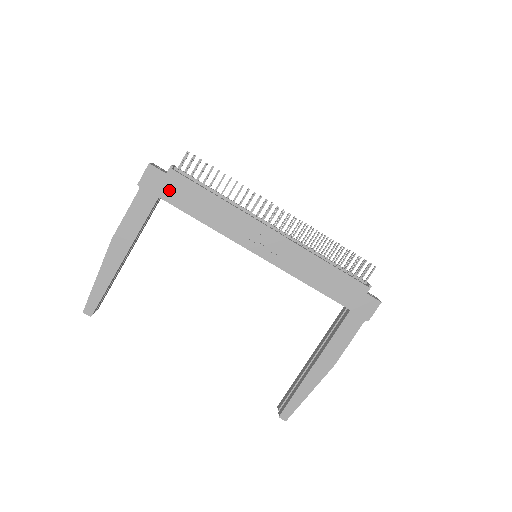
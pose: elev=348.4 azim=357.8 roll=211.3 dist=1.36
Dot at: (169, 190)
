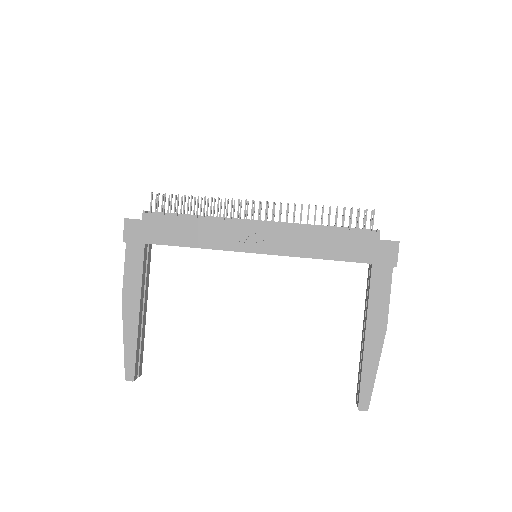
Dot at: (151, 233)
